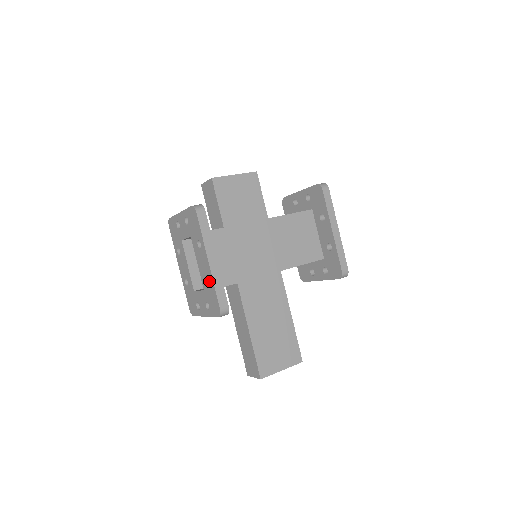
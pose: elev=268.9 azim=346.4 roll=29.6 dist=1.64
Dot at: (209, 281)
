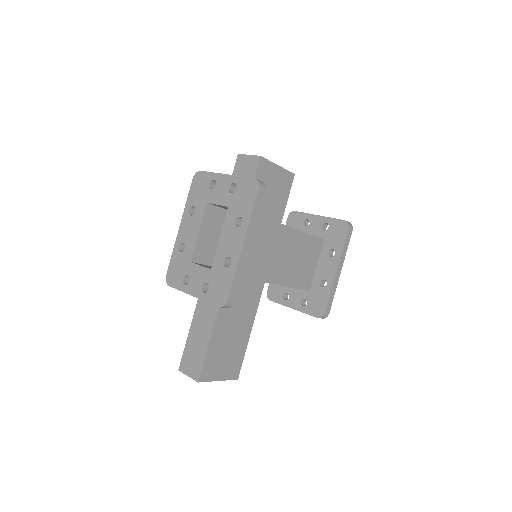
Dot at: (226, 264)
